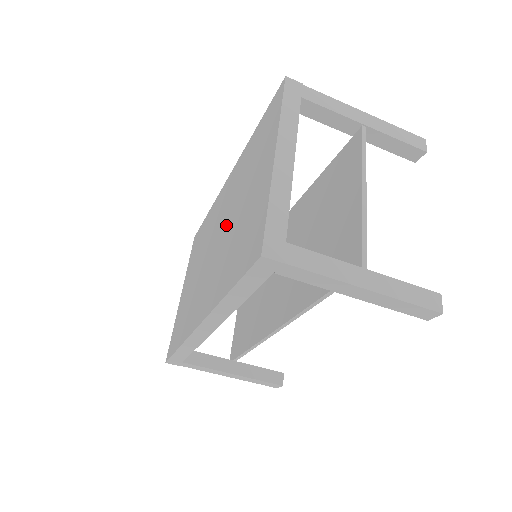
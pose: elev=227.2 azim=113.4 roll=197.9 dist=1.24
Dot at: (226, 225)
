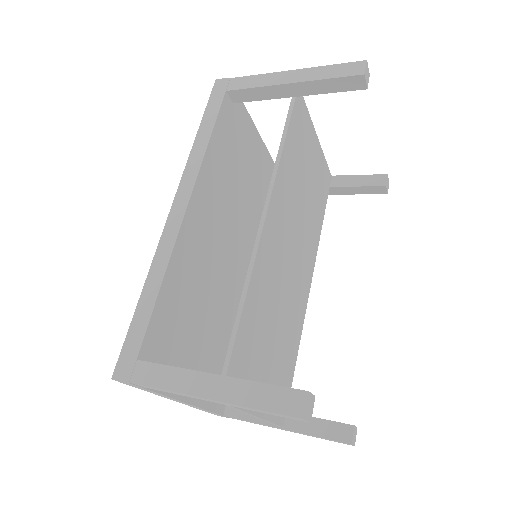
Dot at: occluded
